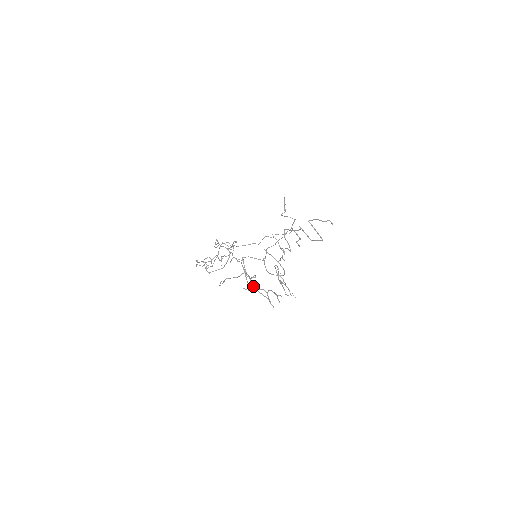
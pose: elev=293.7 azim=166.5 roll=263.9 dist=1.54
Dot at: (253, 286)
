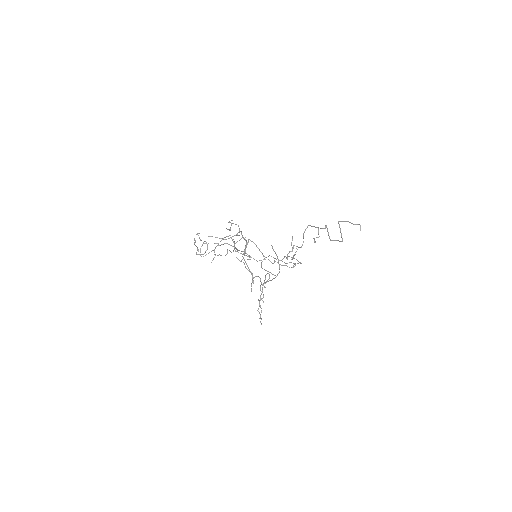
Dot at: occluded
